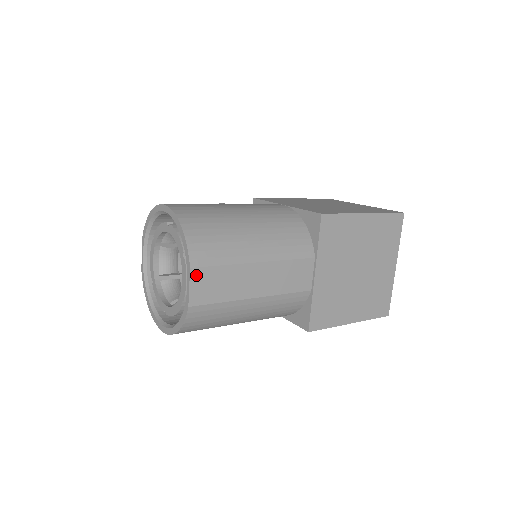
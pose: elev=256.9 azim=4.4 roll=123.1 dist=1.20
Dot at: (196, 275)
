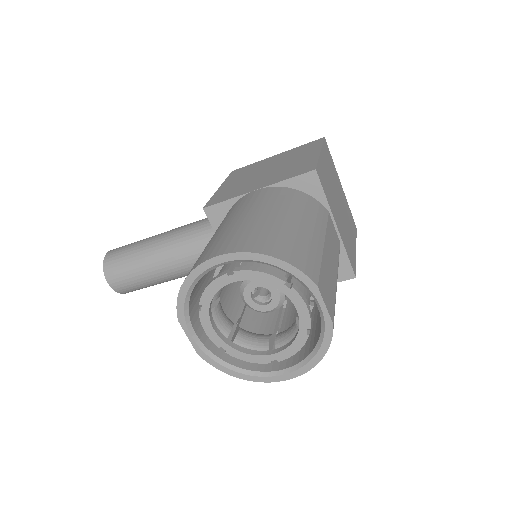
Dot at: (321, 290)
